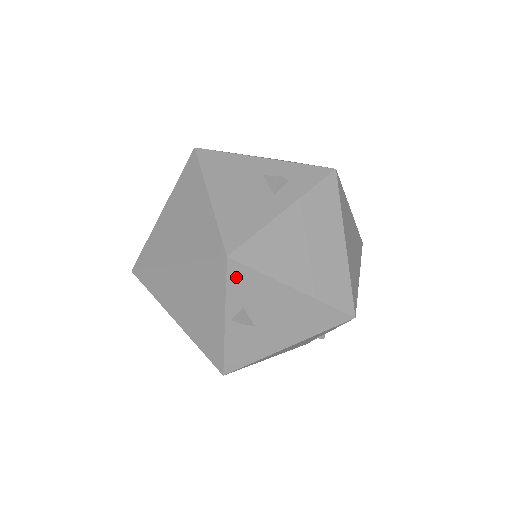
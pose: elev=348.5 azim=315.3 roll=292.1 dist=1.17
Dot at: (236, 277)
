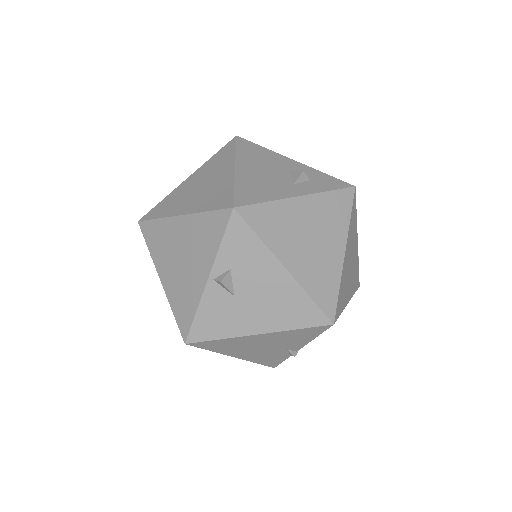
Dot at: (235, 233)
